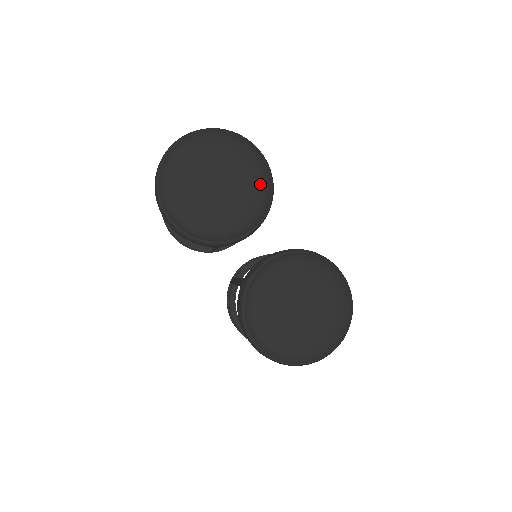
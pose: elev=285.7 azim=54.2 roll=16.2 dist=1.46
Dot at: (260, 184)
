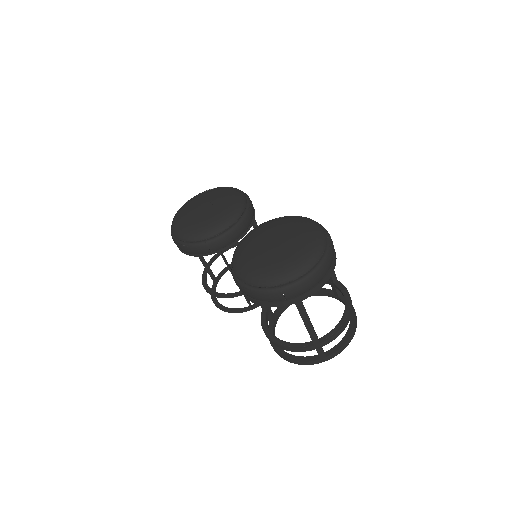
Dot at: (235, 197)
